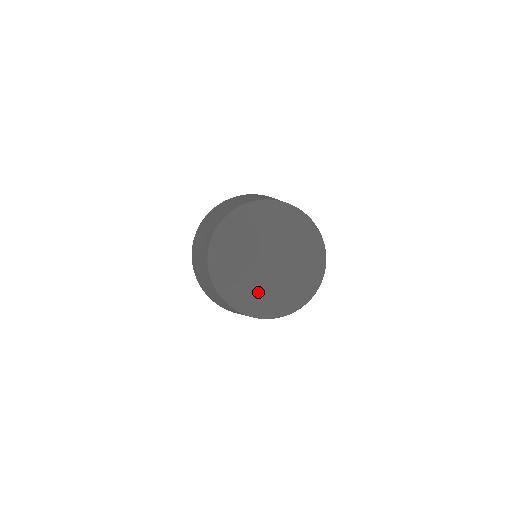
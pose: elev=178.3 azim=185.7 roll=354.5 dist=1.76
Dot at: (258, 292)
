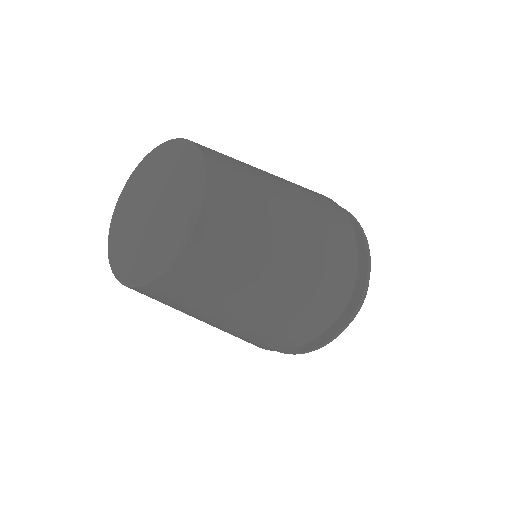
Dot at: (149, 251)
